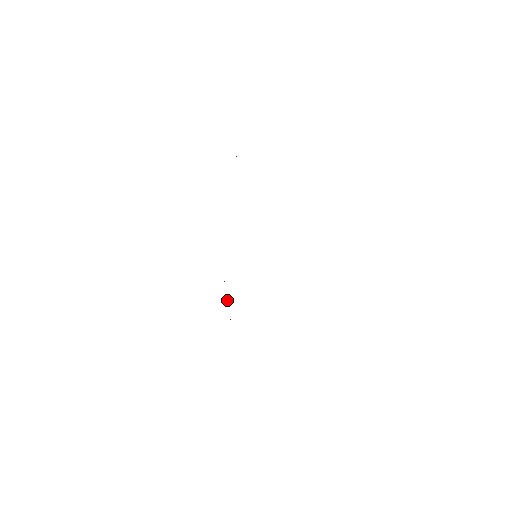
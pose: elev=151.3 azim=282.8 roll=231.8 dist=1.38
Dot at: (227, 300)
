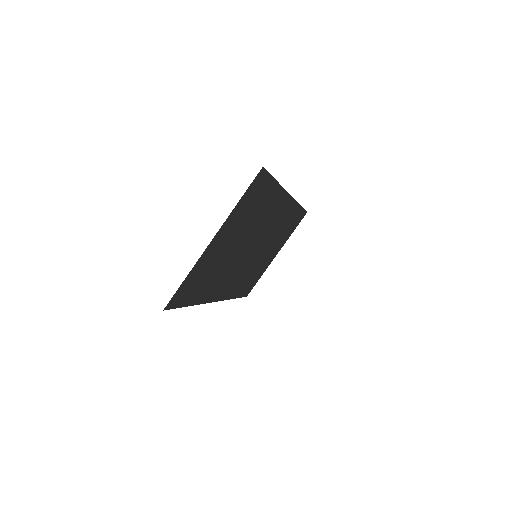
Dot at: occluded
